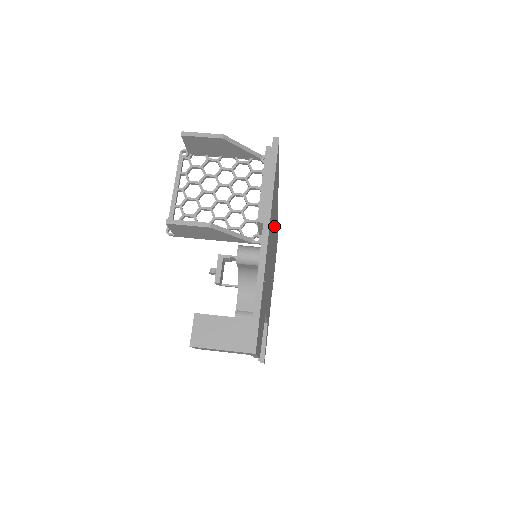
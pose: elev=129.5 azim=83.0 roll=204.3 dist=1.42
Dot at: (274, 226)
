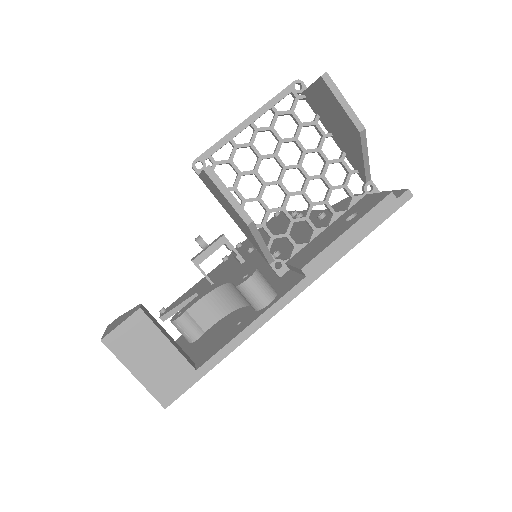
Dot at: occluded
